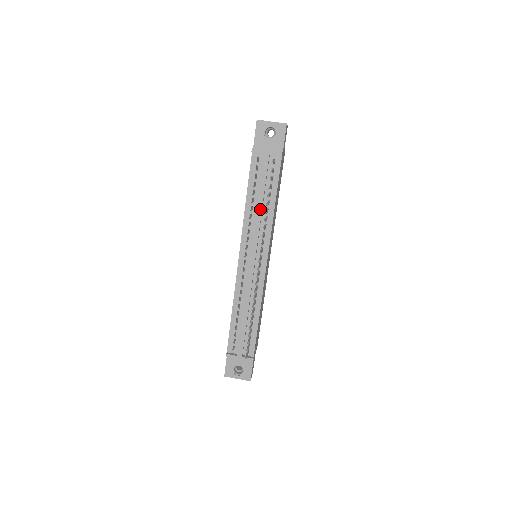
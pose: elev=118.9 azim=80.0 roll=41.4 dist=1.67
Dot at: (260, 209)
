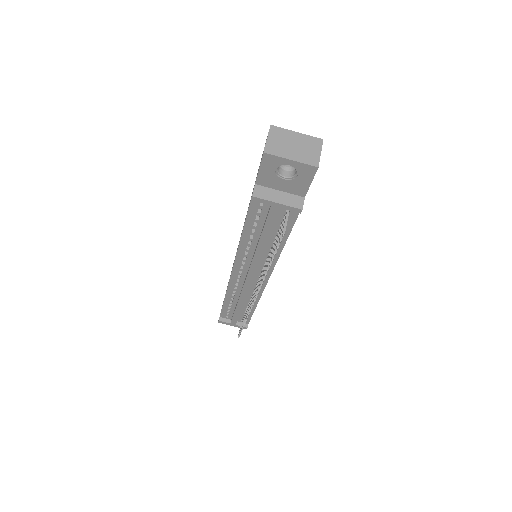
Dot at: (261, 250)
